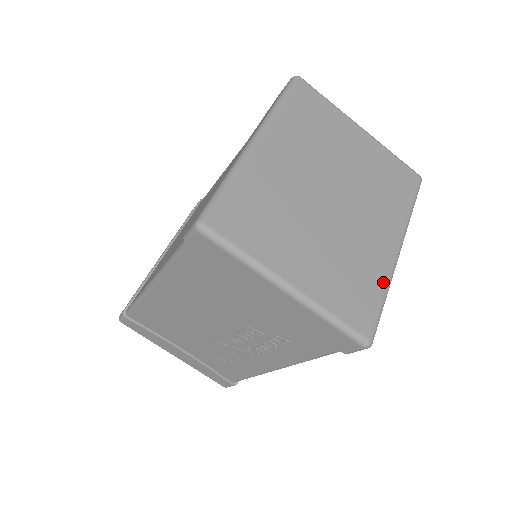
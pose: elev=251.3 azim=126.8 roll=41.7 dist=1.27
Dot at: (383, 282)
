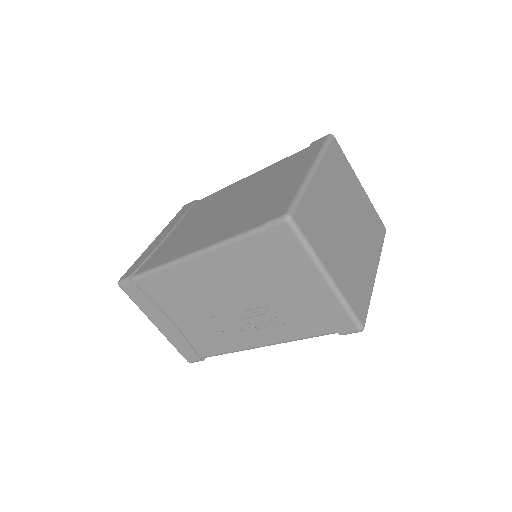
Dot at: (370, 291)
